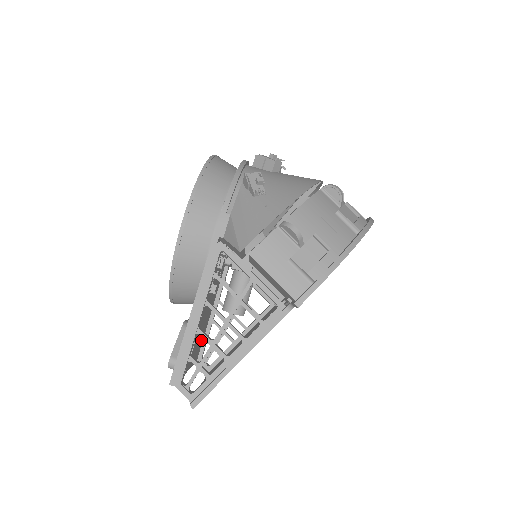
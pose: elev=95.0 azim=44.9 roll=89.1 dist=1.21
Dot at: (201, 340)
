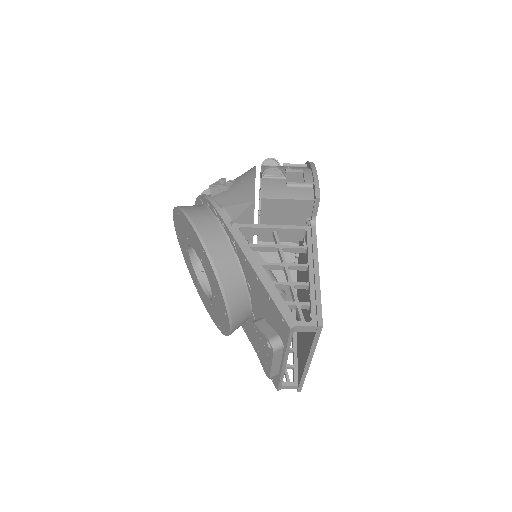
Dot at: occluded
